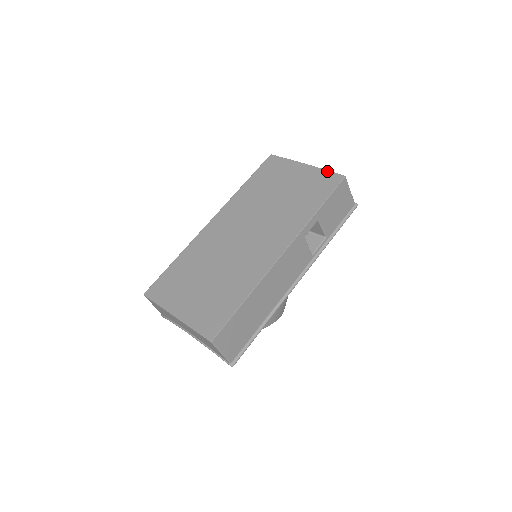
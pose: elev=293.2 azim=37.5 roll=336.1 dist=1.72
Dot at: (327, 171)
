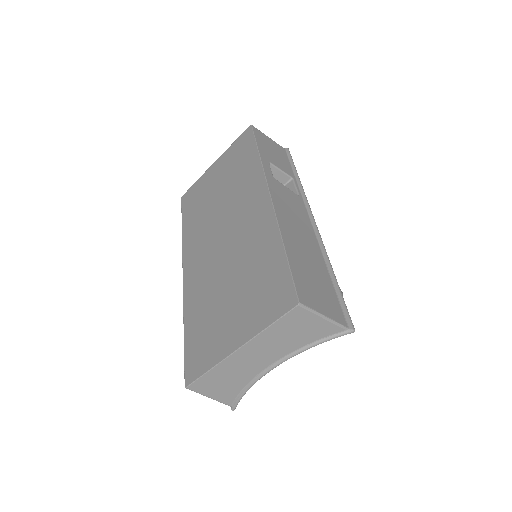
Dot at: (234, 142)
